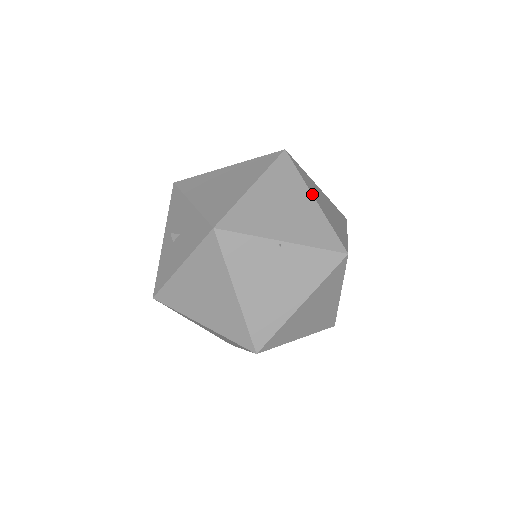
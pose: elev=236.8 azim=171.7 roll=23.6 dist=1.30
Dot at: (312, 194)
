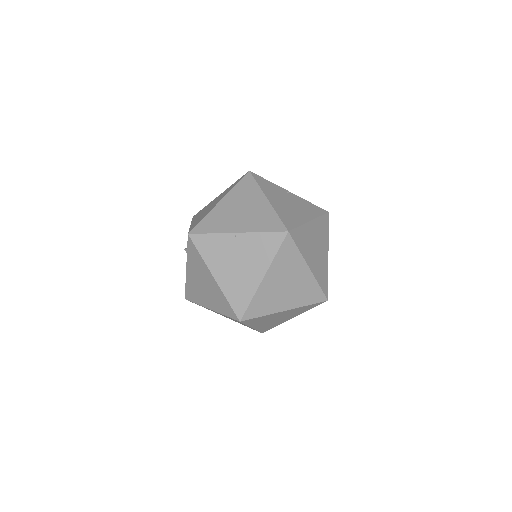
Dot at: (265, 196)
